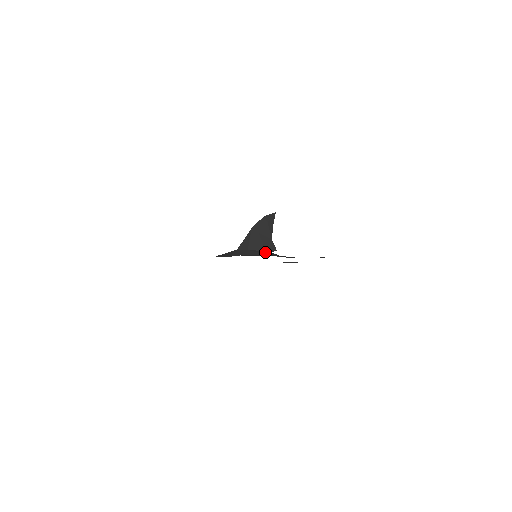
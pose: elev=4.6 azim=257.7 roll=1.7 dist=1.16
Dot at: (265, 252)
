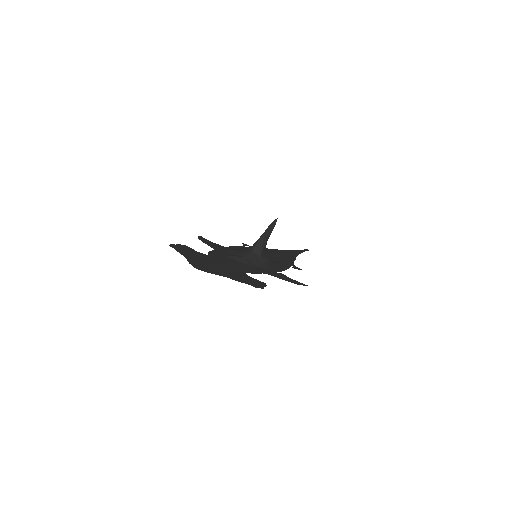
Dot at: (266, 256)
